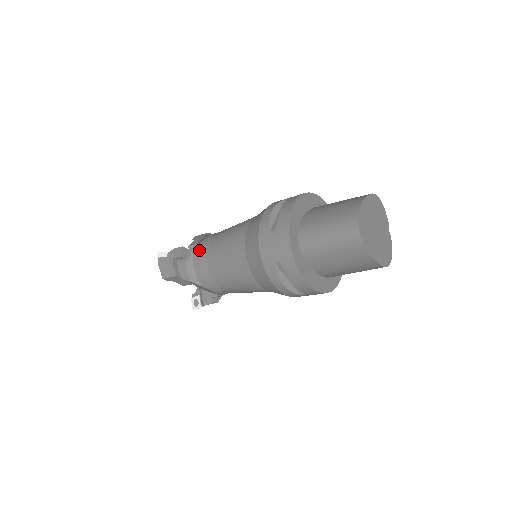
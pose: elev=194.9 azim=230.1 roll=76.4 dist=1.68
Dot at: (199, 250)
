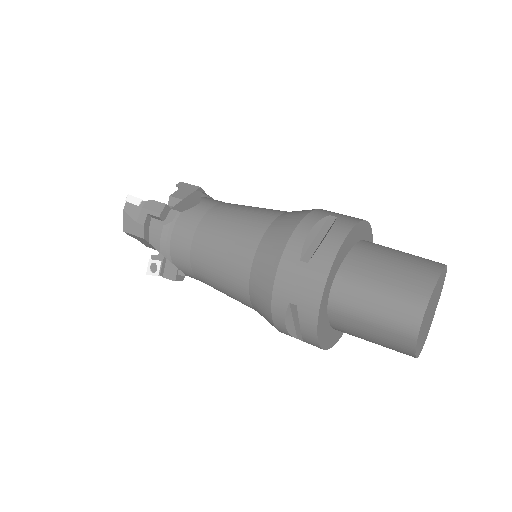
Dot at: (186, 219)
